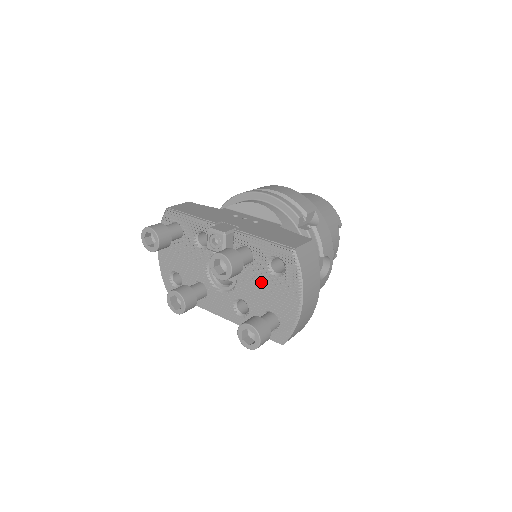
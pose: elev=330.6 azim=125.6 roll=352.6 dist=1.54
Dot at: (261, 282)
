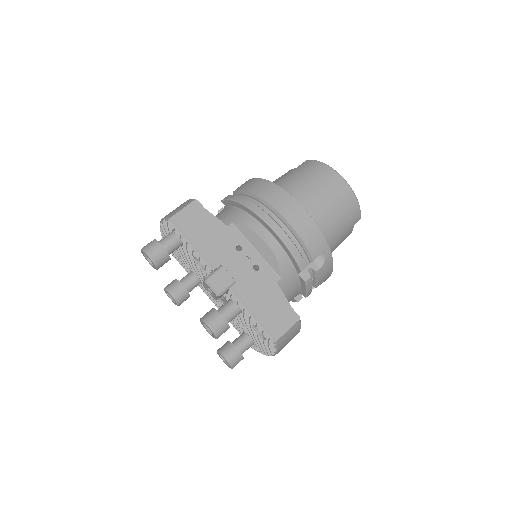
Dot at: occluded
